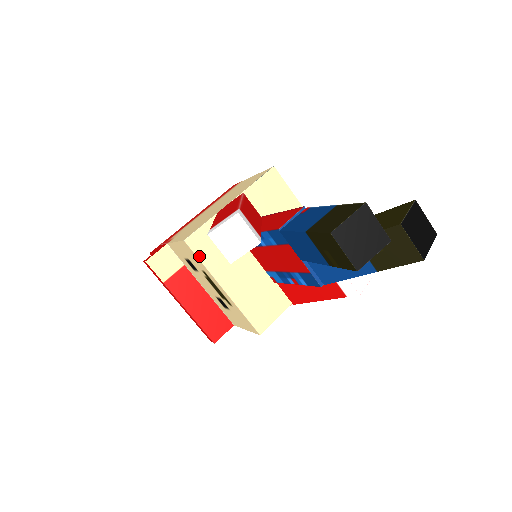
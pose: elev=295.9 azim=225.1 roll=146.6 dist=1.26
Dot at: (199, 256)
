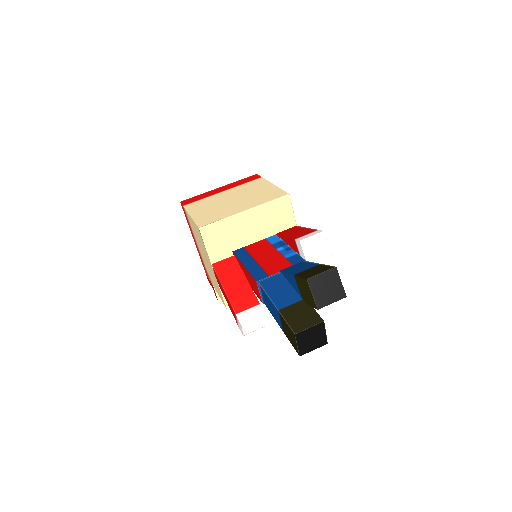
Dot at: occluded
